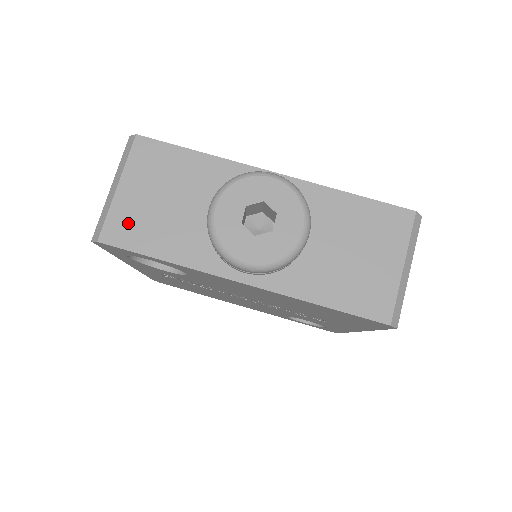
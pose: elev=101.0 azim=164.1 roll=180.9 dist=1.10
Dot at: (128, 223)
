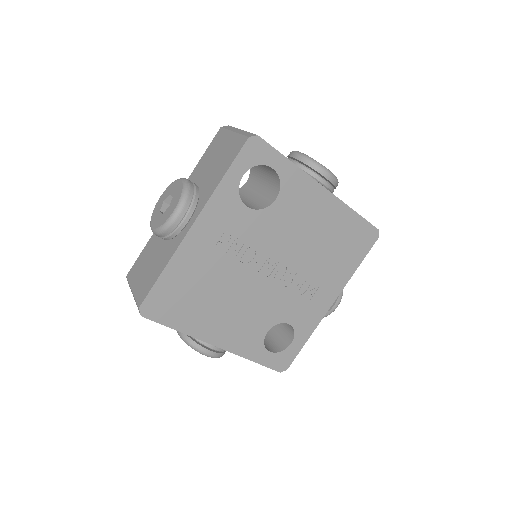
Dot at: occluded
